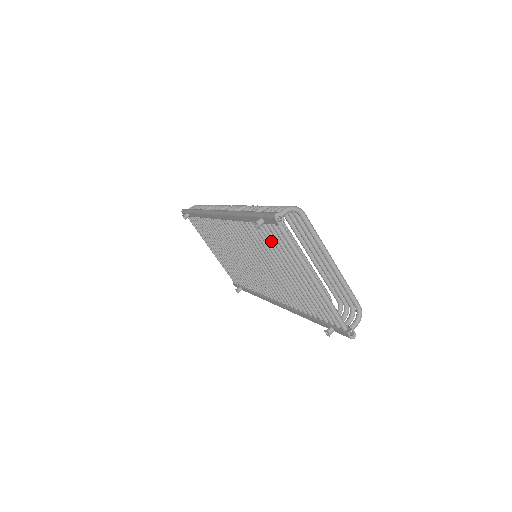
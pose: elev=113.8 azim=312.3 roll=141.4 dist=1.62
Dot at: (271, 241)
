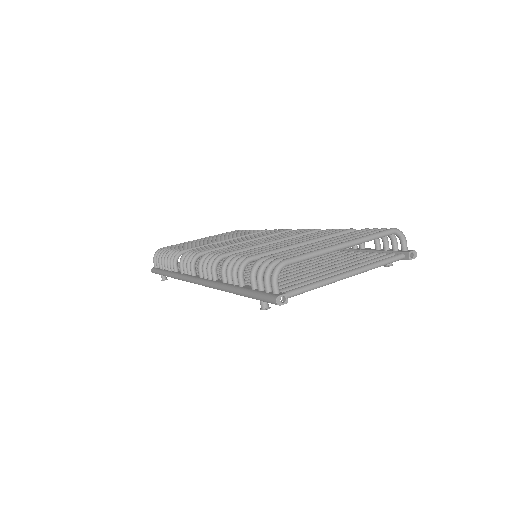
Dot at: occluded
